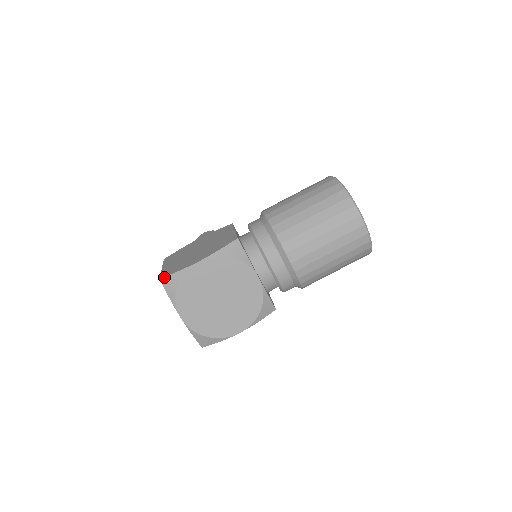
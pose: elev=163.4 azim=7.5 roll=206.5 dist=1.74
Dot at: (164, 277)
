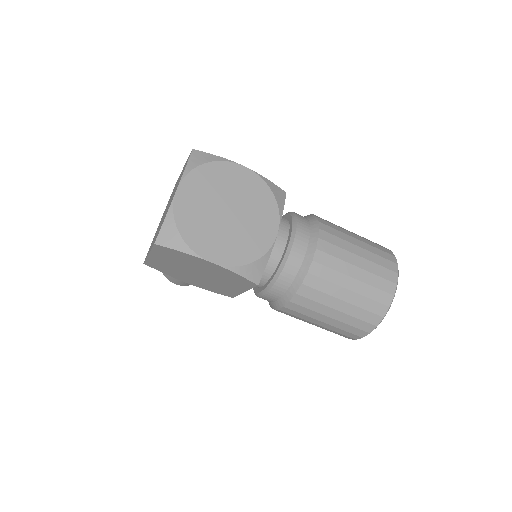
Dot at: occluded
